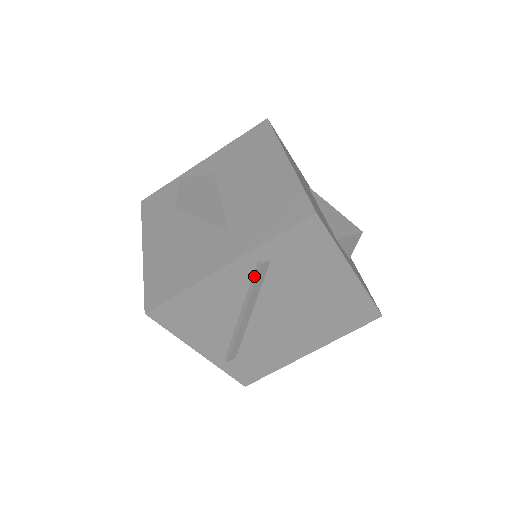
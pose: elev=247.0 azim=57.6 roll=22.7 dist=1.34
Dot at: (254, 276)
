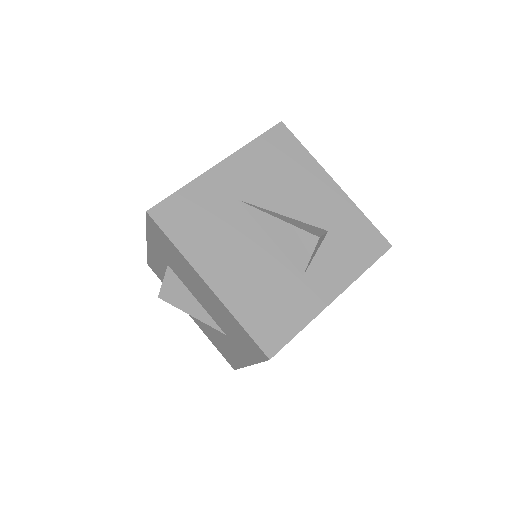
Dot at: occluded
